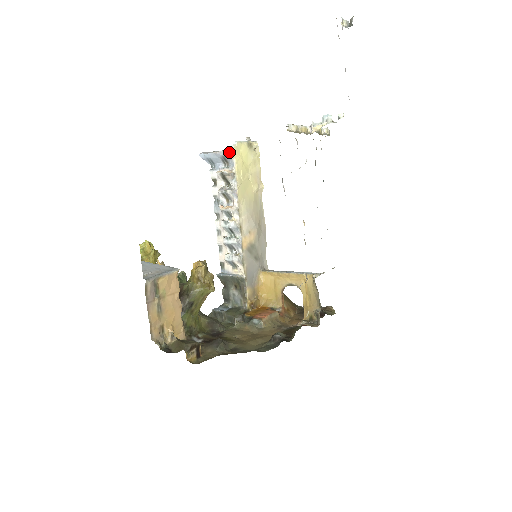
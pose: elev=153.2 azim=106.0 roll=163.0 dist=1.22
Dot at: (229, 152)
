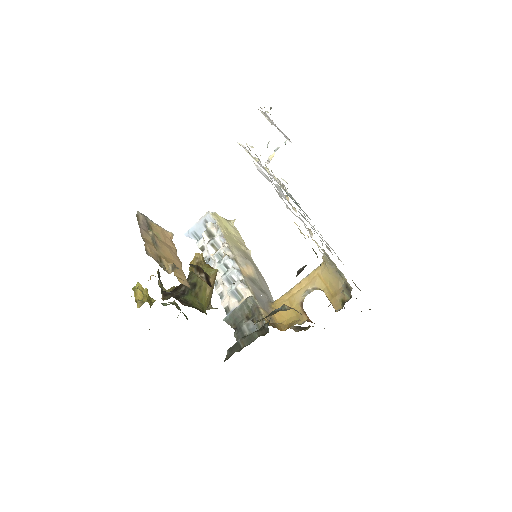
Dot at: (209, 212)
